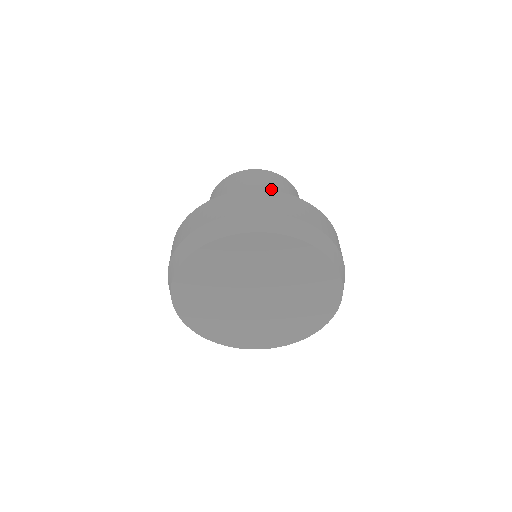
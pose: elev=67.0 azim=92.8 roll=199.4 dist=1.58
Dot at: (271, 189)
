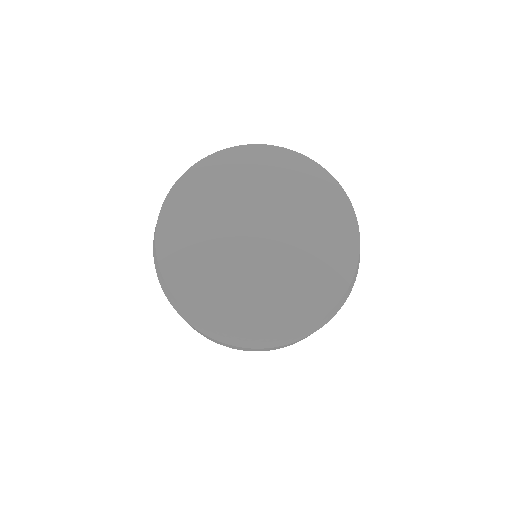
Dot at: occluded
